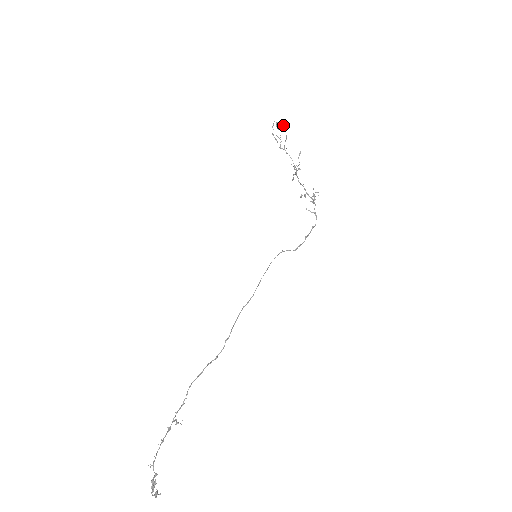
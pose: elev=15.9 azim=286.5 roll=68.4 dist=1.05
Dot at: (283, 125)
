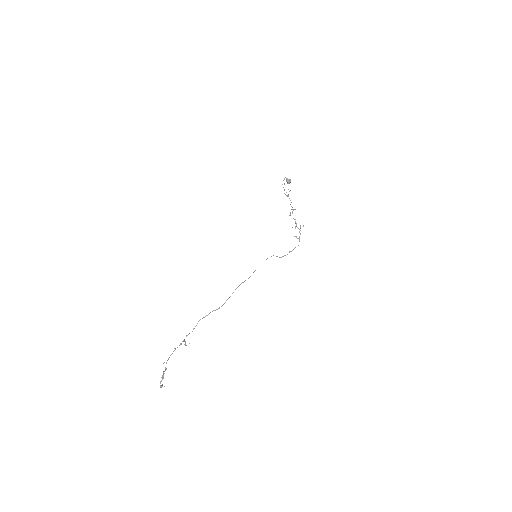
Dot at: occluded
